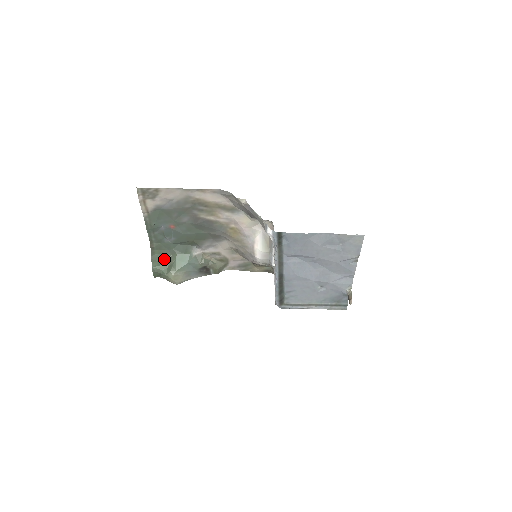
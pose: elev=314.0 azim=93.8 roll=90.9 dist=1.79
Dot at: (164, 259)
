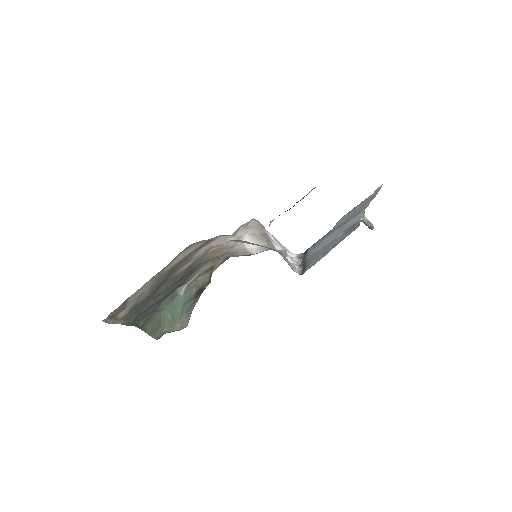
Dot at: (158, 322)
